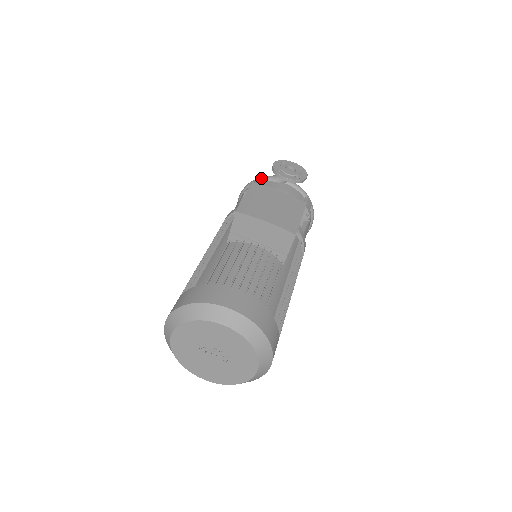
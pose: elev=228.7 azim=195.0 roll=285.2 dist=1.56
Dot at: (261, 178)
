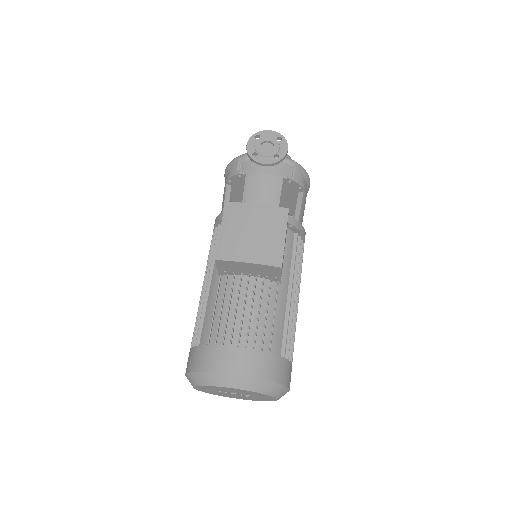
Dot at: (239, 159)
